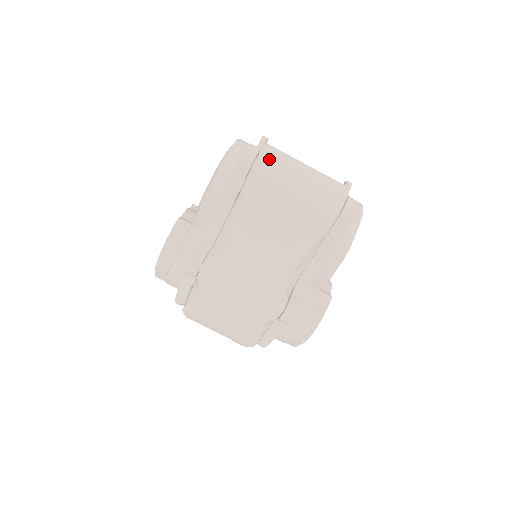
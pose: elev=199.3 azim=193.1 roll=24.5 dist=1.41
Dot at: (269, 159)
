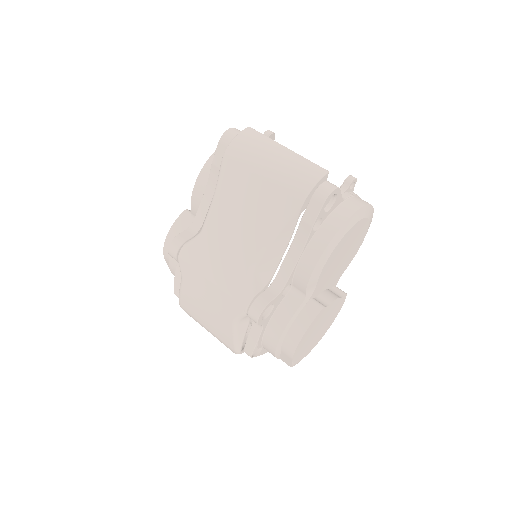
Dot at: (245, 139)
